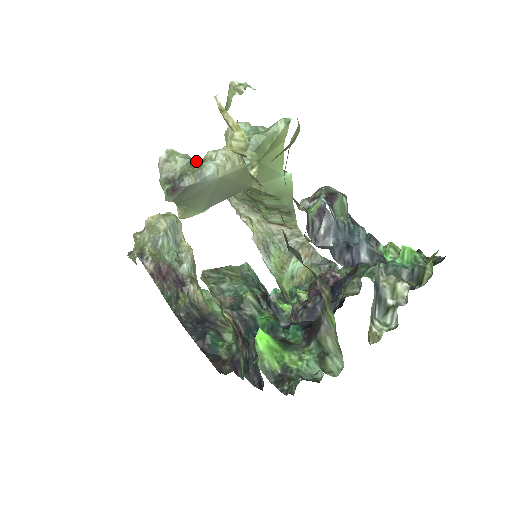
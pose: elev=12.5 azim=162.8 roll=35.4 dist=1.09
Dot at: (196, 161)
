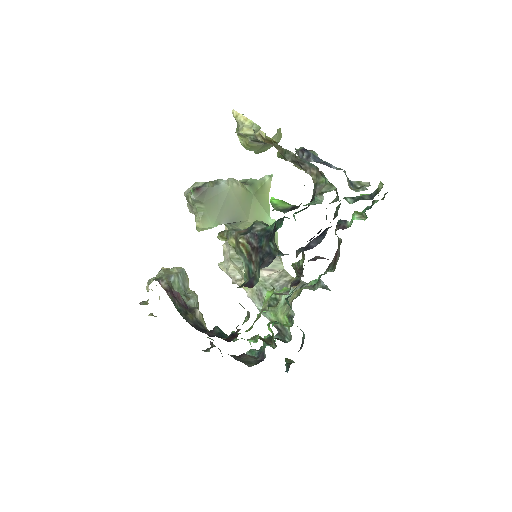
Dot at: occluded
